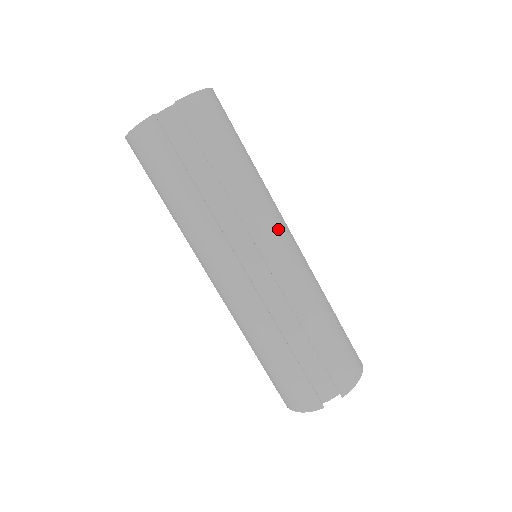
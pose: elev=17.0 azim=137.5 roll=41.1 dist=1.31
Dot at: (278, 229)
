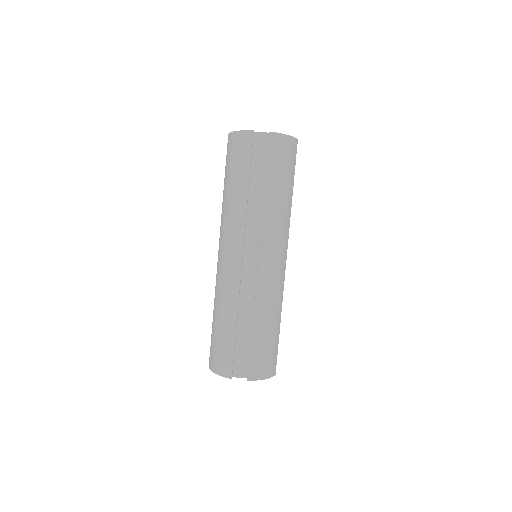
Dot at: (280, 246)
